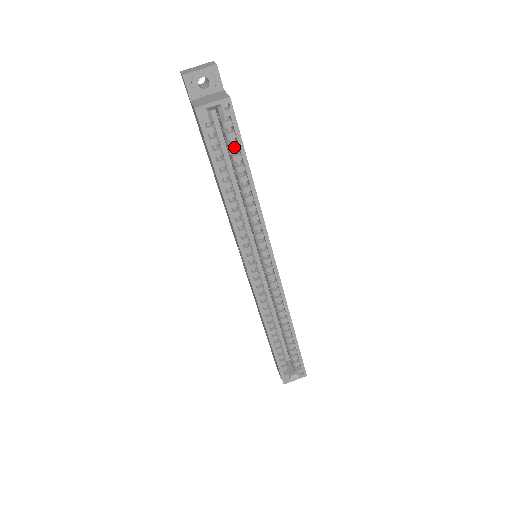
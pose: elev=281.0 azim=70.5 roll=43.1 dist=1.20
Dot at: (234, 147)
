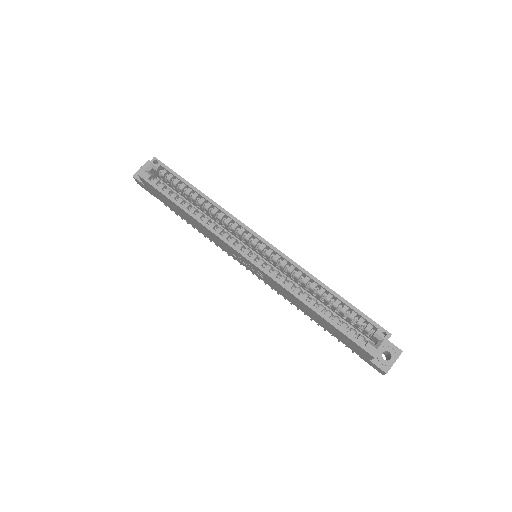
Dot at: (176, 182)
